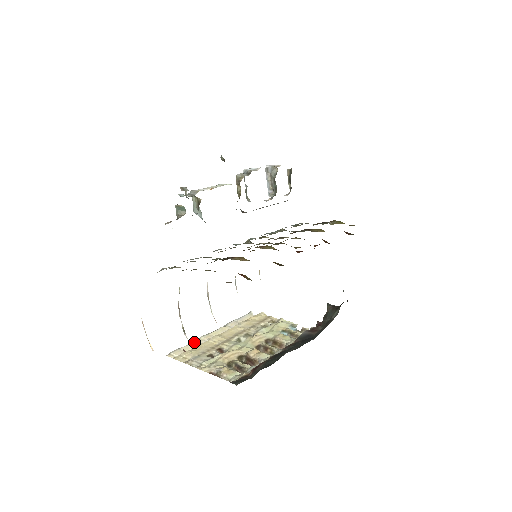
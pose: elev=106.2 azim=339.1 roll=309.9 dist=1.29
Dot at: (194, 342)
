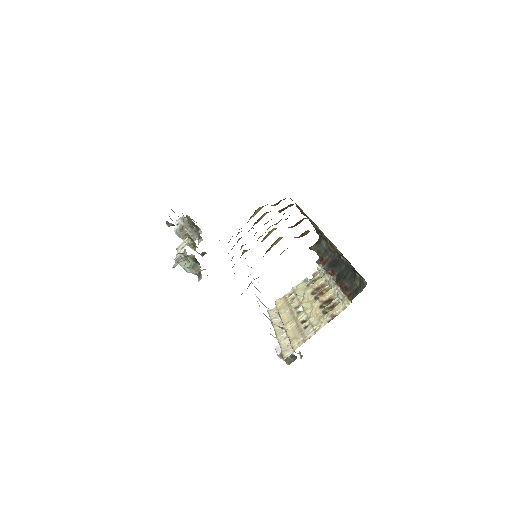
Dot at: (280, 343)
